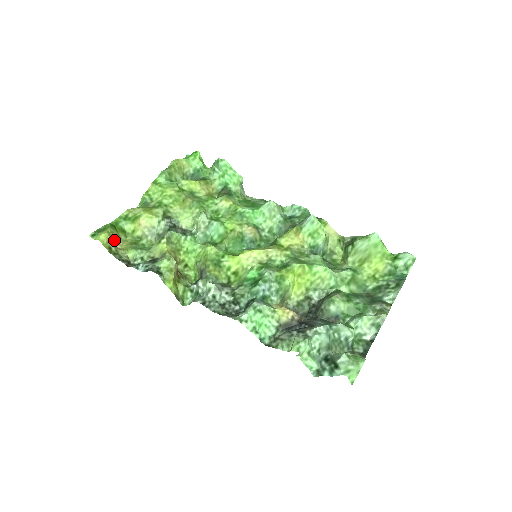
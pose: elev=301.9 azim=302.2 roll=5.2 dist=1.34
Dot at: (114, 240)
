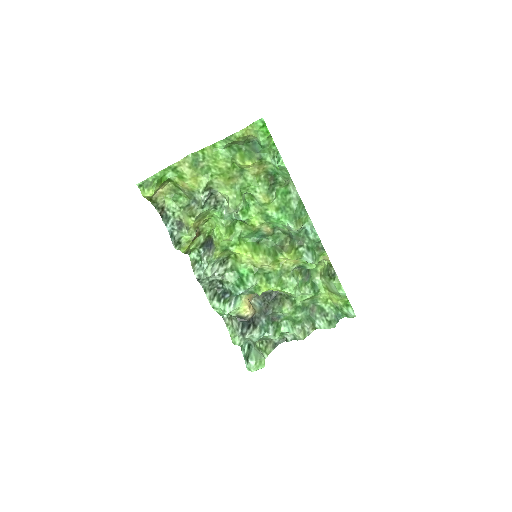
Dot at: (157, 190)
